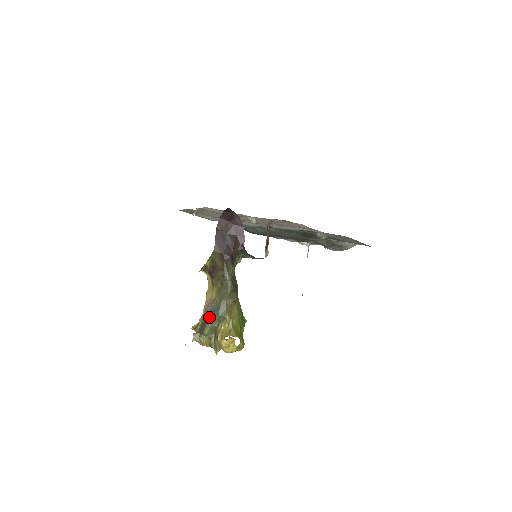
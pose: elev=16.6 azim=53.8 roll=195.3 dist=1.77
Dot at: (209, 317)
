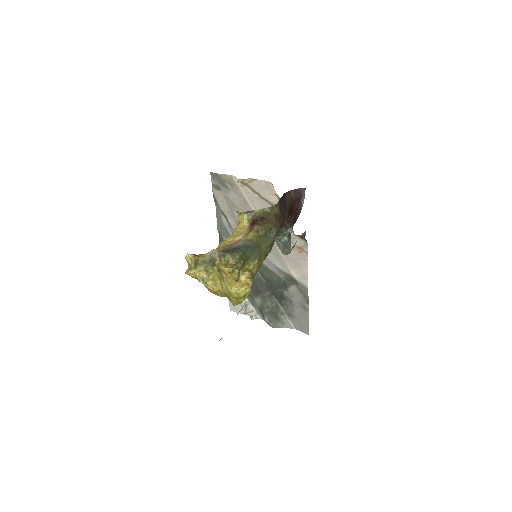
Dot at: (241, 248)
